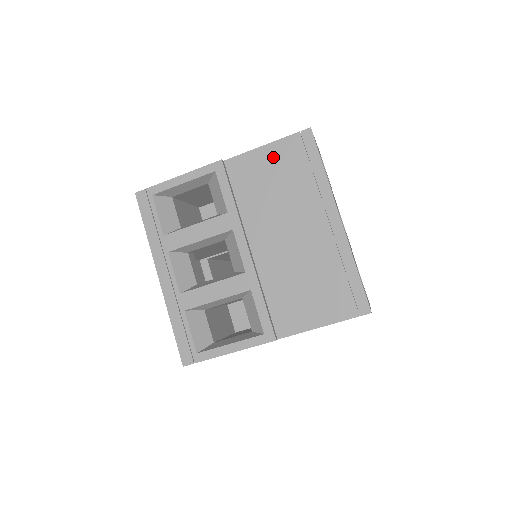
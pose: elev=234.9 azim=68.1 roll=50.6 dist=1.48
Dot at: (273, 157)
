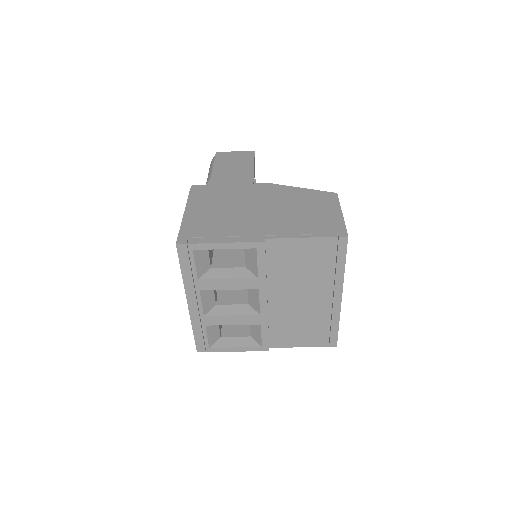
Dot at: (309, 248)
